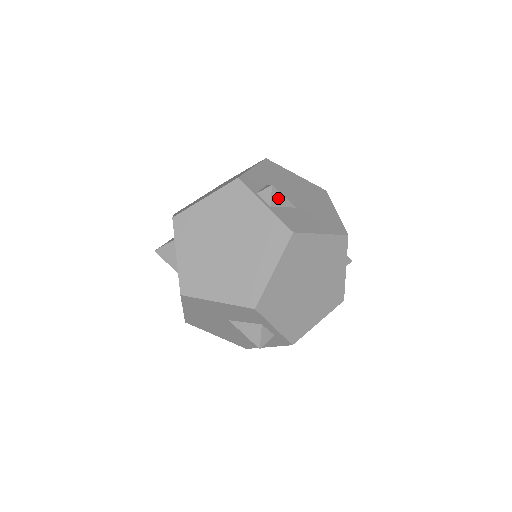
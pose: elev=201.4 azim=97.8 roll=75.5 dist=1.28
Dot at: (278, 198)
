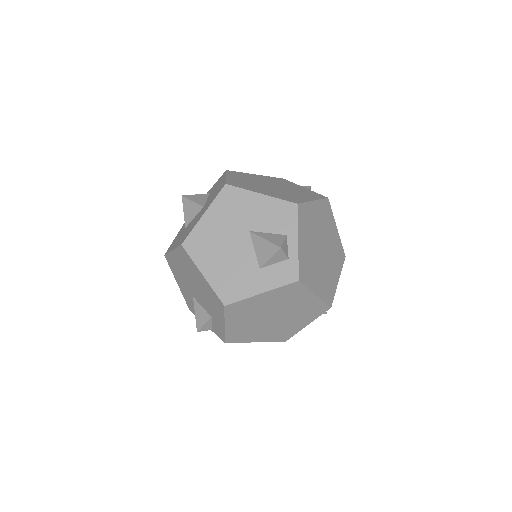
Dot at: occluded
